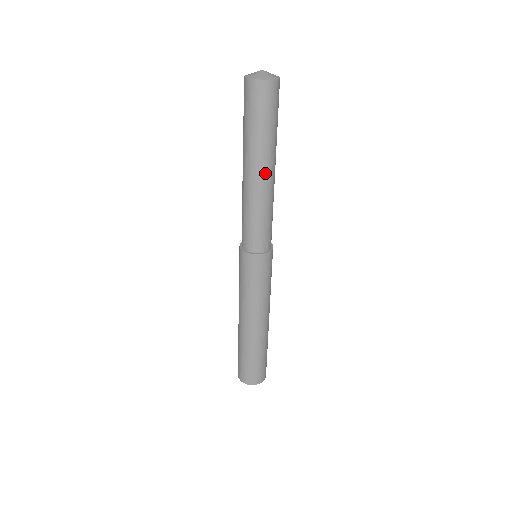
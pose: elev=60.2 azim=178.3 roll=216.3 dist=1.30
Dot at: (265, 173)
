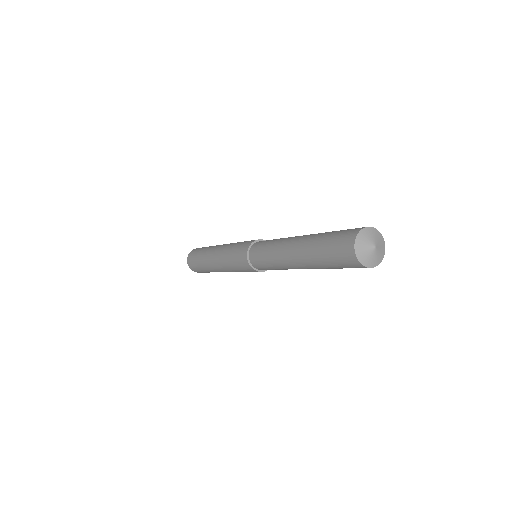
Dot at: occluded
